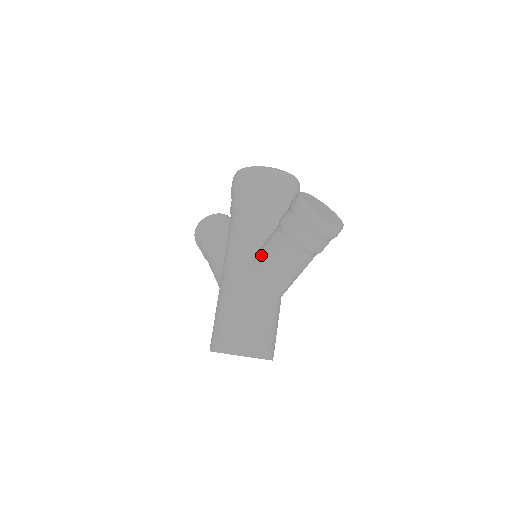
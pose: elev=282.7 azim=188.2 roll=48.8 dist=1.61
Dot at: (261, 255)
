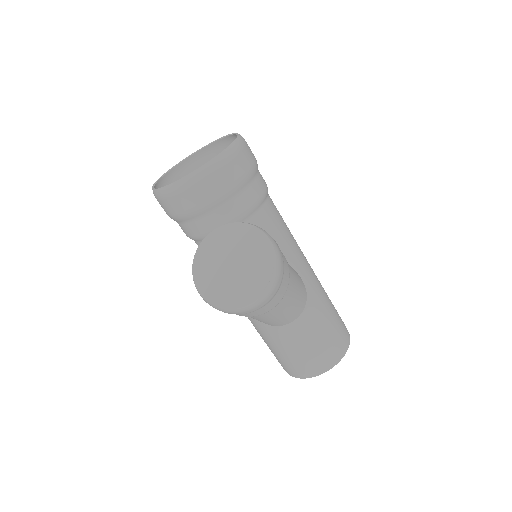
Dot at: occluded
